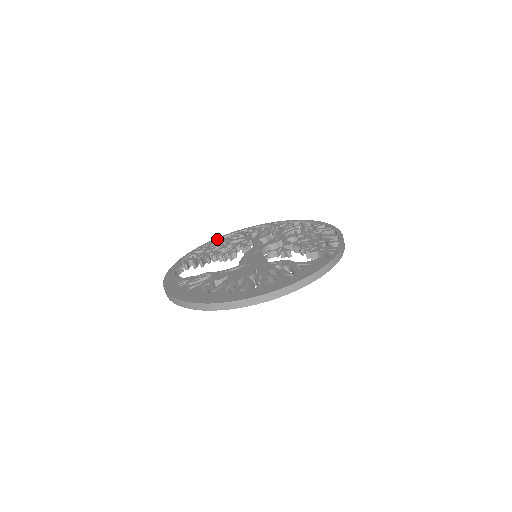
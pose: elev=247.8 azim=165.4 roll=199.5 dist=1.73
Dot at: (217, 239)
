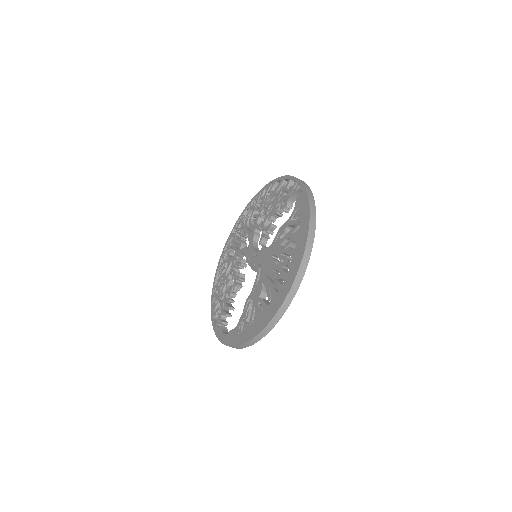
Dot at: (214, 288)
